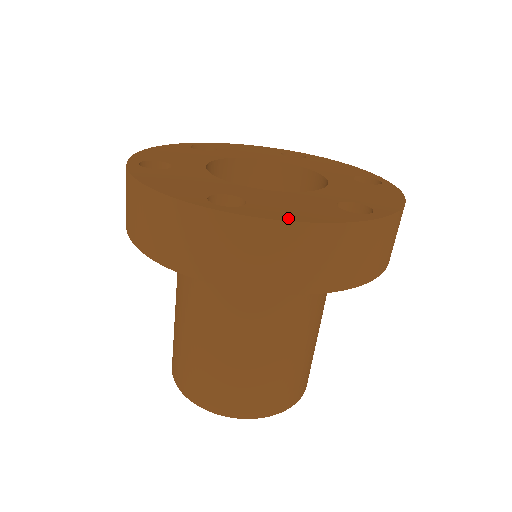
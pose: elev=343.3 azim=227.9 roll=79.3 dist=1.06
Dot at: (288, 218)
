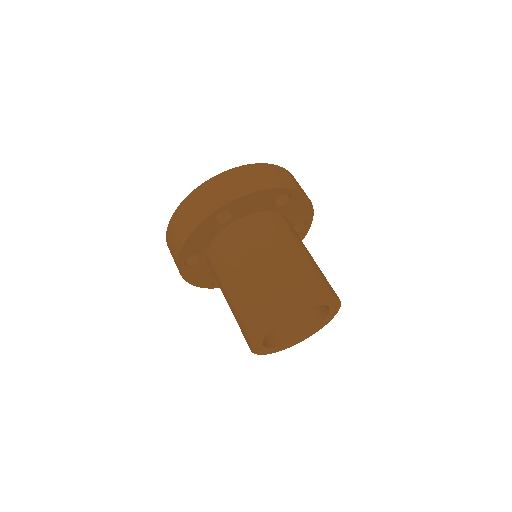
Dot at: (233, 171)
